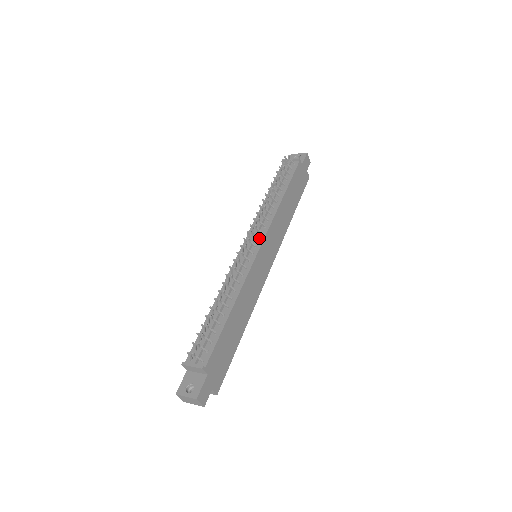
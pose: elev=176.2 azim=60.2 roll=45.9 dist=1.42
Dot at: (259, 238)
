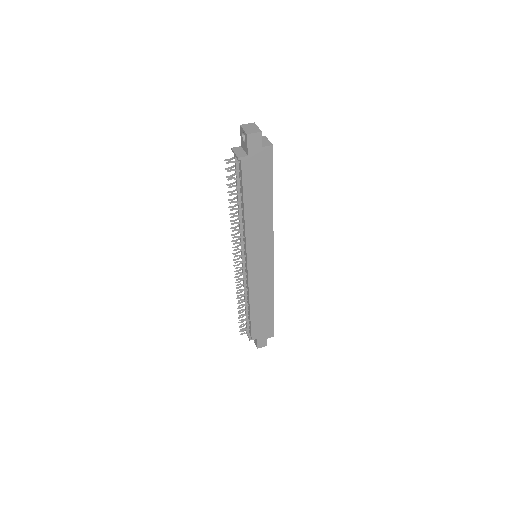
Dot at: (245, 254)
